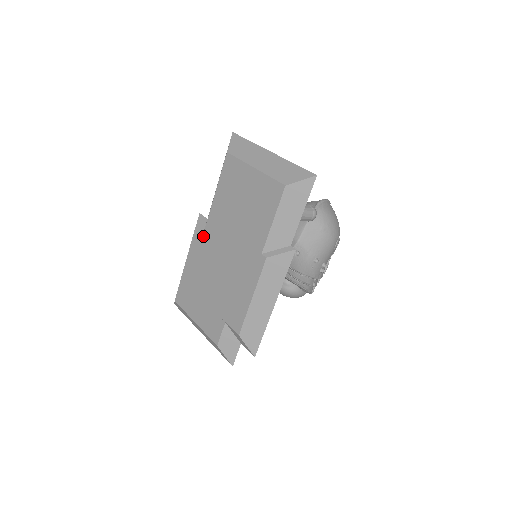
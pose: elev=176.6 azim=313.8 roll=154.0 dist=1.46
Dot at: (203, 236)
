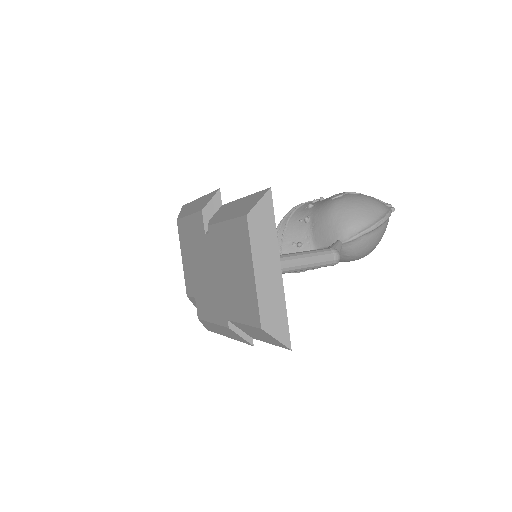
Dot at: (207, 224)
